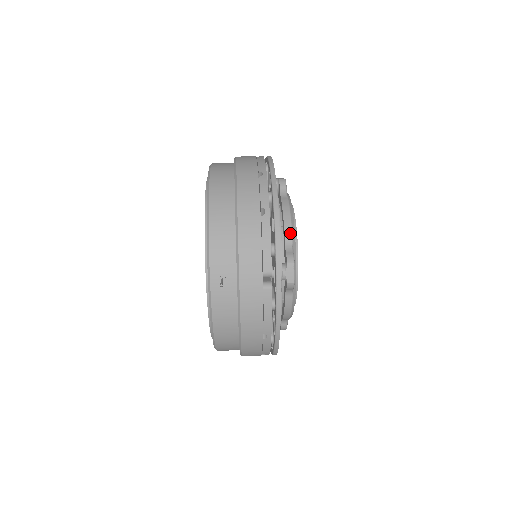
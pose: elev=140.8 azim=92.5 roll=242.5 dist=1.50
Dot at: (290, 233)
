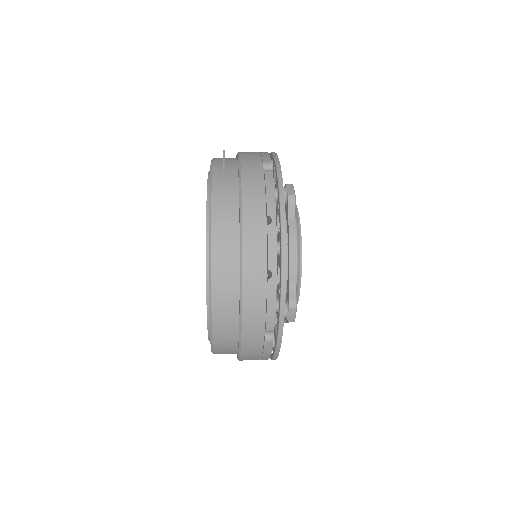
Dot at: occluded
